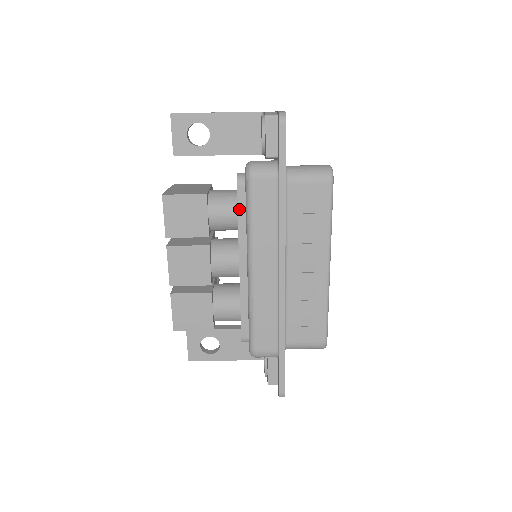
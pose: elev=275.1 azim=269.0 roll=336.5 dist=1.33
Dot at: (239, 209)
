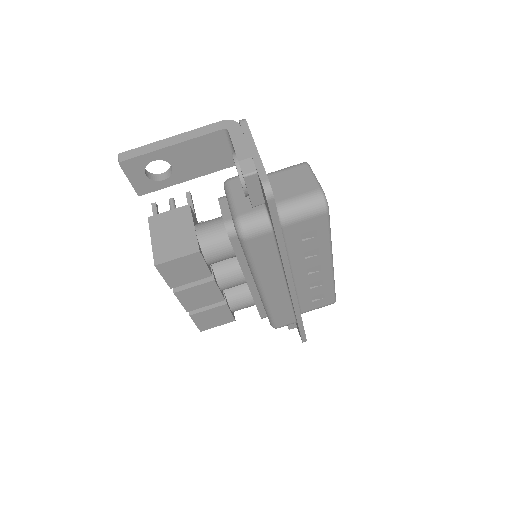
Dot at: (236, 252)
